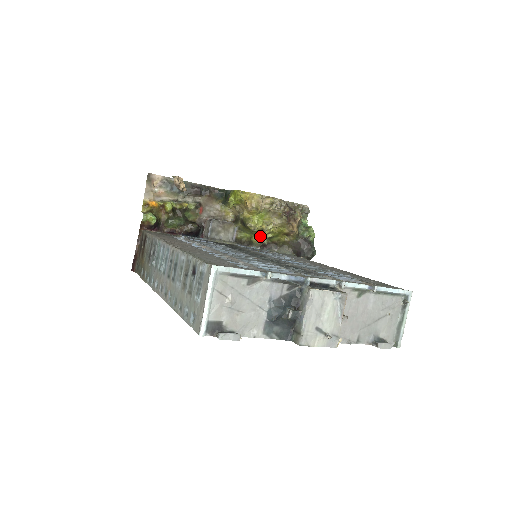
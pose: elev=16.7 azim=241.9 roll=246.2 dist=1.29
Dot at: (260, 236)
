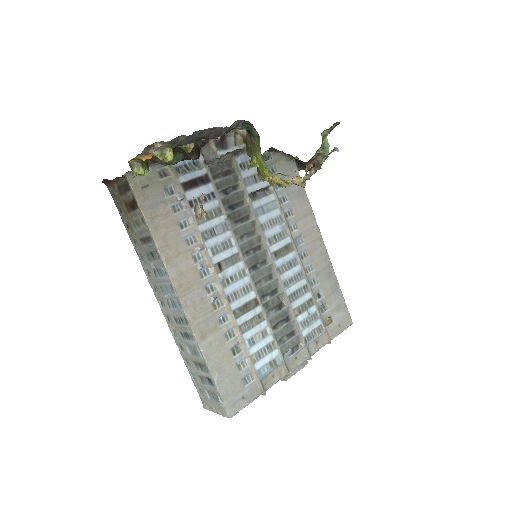
Dot at: occluded
